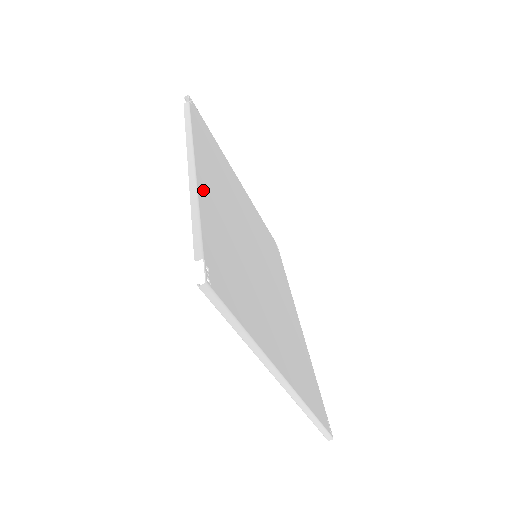
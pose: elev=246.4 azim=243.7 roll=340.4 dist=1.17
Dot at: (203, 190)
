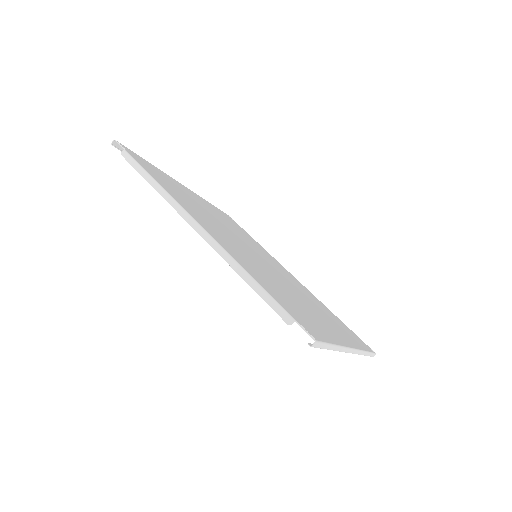
Dot at: (225, 247)
